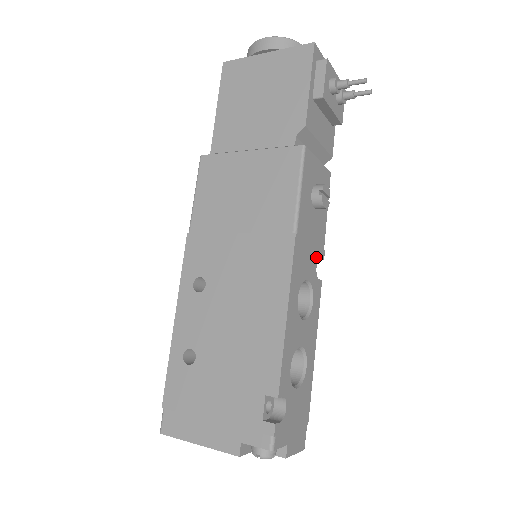
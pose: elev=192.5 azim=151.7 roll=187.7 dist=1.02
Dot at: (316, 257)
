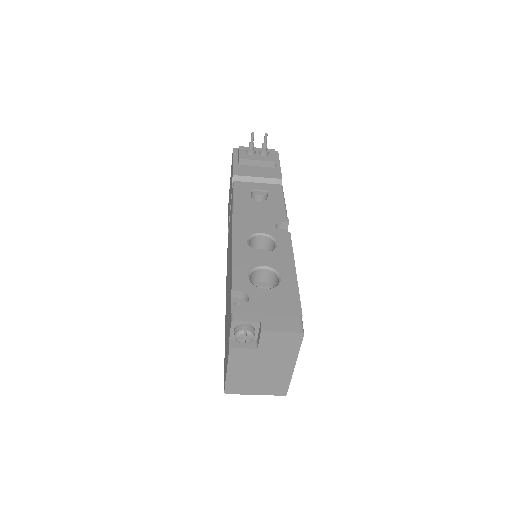
Dot at: (273, 222)
